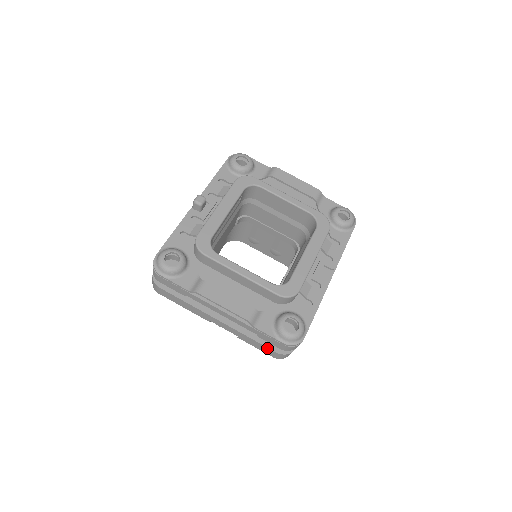
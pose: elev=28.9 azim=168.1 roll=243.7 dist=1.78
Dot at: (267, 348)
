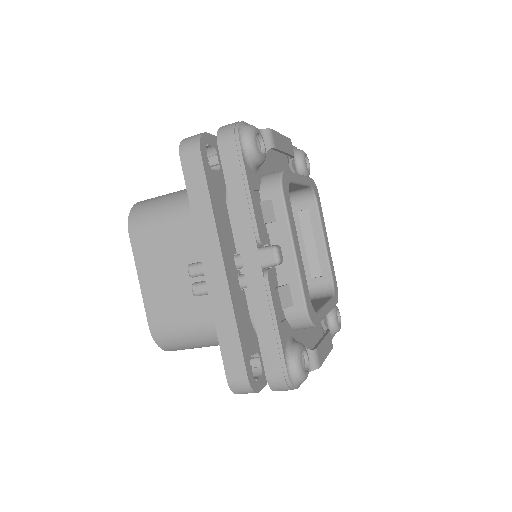
Dot at: occluded
